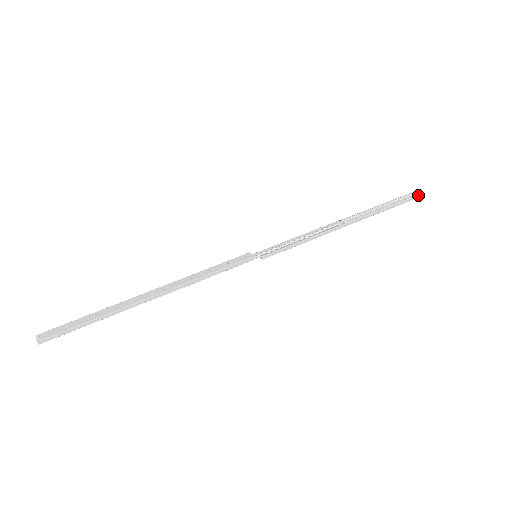
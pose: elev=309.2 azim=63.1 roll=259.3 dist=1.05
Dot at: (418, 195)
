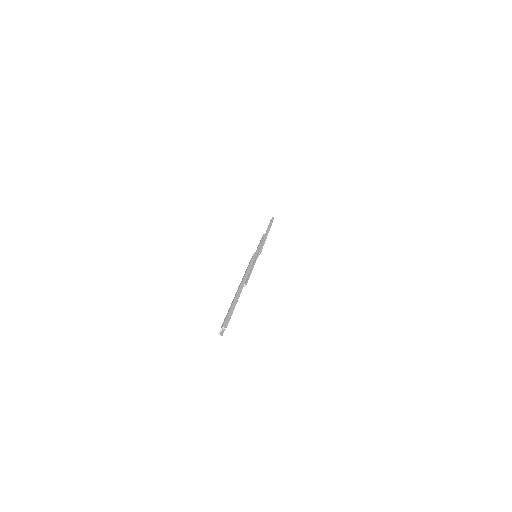
Dot at: (272, 218)
